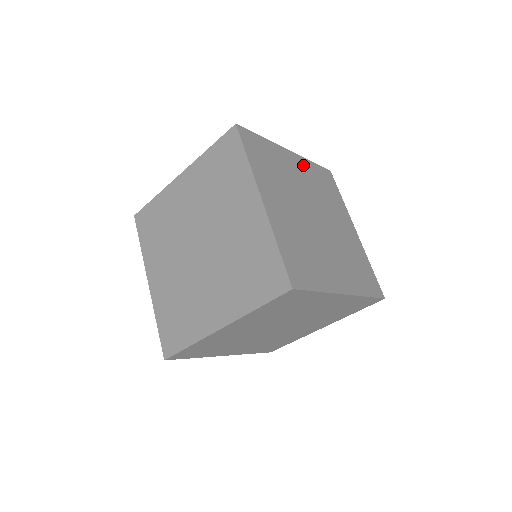
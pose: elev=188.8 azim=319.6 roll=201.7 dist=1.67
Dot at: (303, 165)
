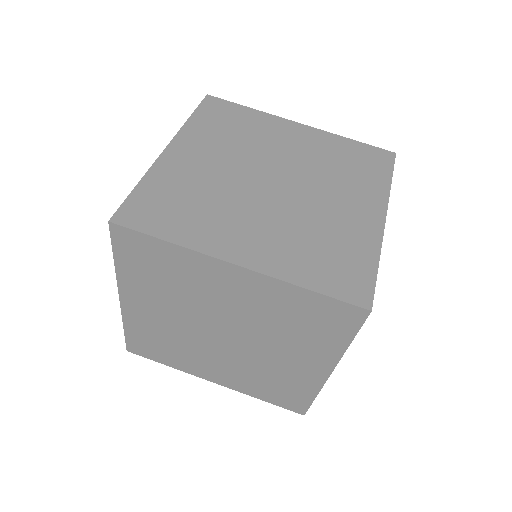
Dot at: (192, 140)
